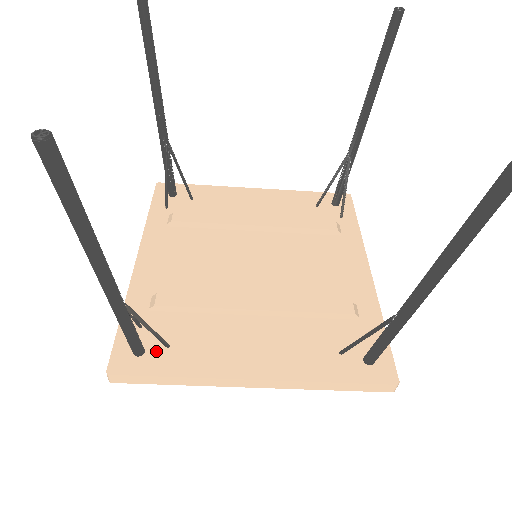
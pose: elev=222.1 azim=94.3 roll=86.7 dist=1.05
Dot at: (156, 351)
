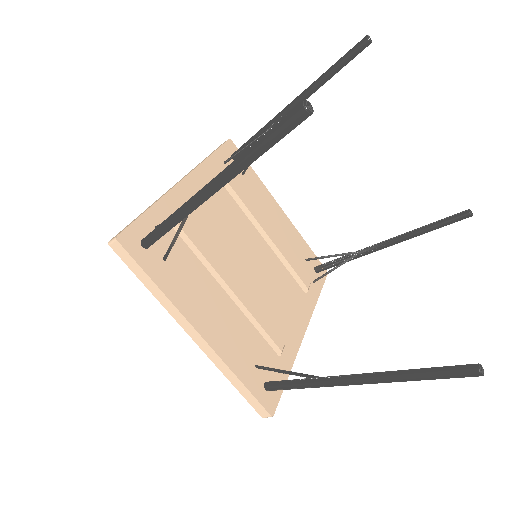
Dot at: (156, 255)
